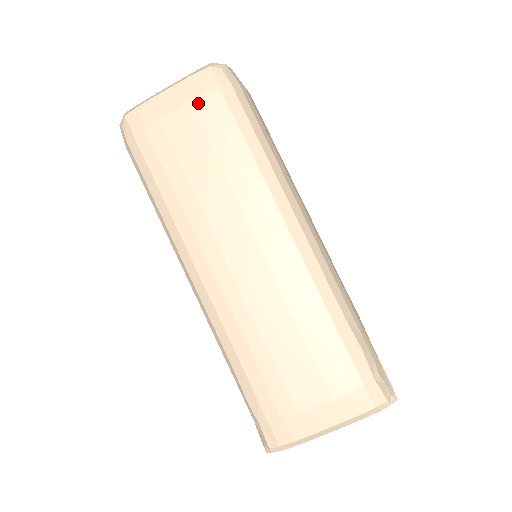
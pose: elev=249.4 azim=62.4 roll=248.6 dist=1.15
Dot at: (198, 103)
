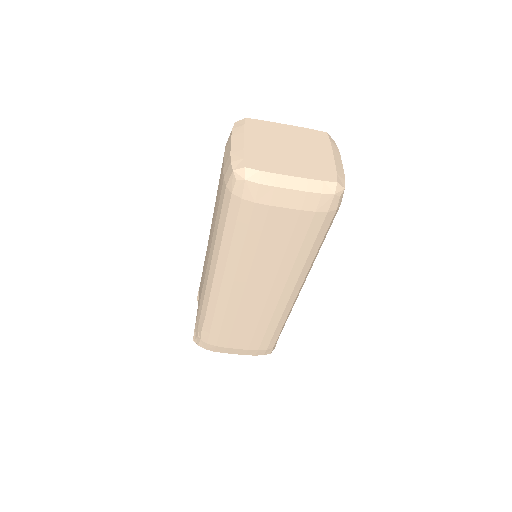
Dot at: (305, 214)
